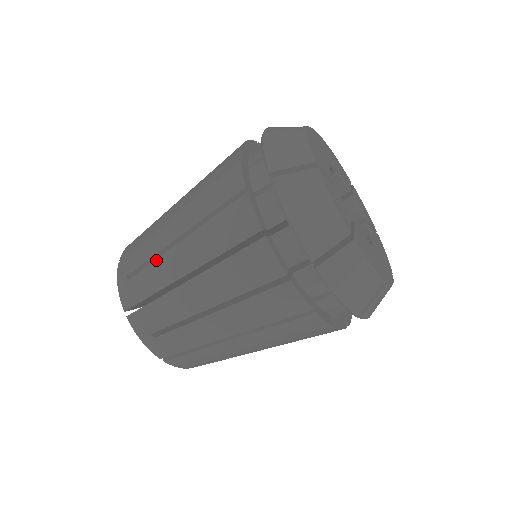
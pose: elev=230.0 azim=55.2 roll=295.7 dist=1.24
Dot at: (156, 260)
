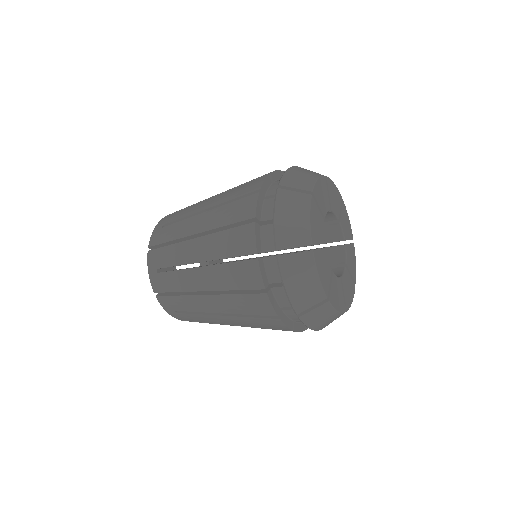
Dot at: (185, 219)
